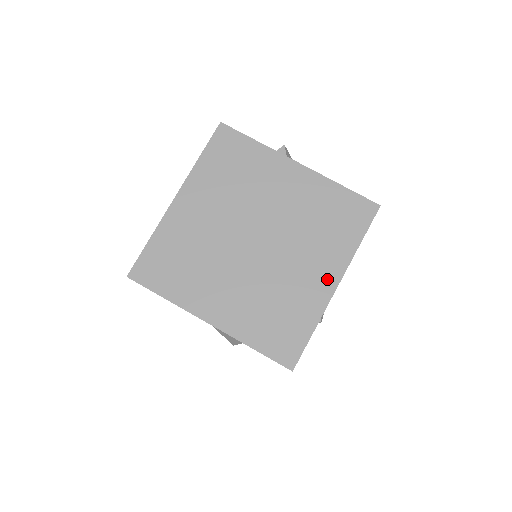
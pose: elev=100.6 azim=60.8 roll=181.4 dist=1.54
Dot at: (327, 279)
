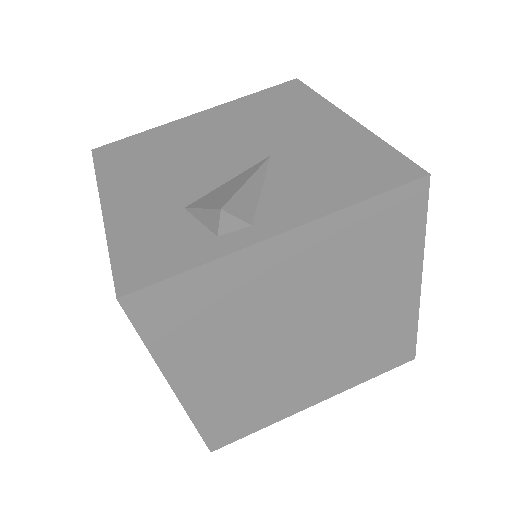
Dot at: (406, 291)
